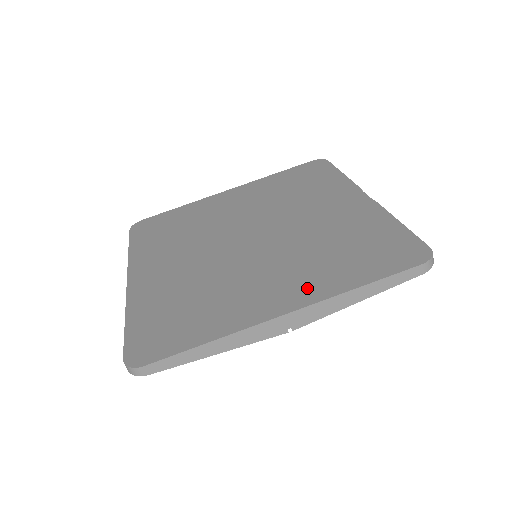
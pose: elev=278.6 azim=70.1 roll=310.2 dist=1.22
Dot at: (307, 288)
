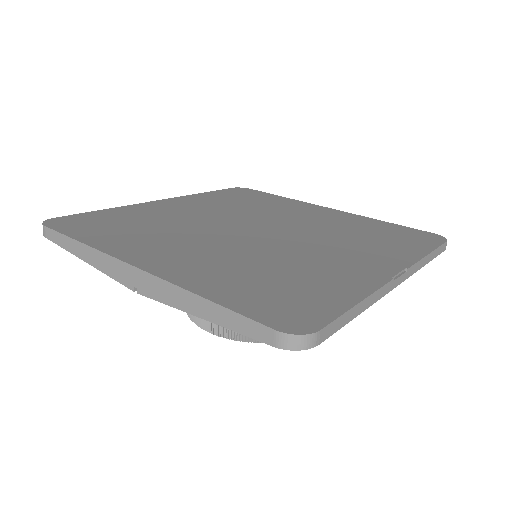
Dot at: (185, 269)
